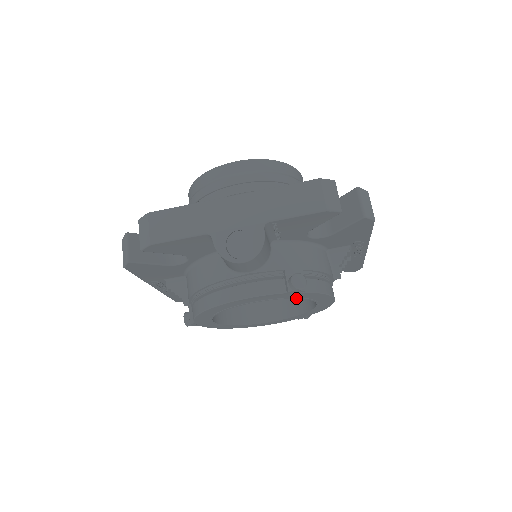
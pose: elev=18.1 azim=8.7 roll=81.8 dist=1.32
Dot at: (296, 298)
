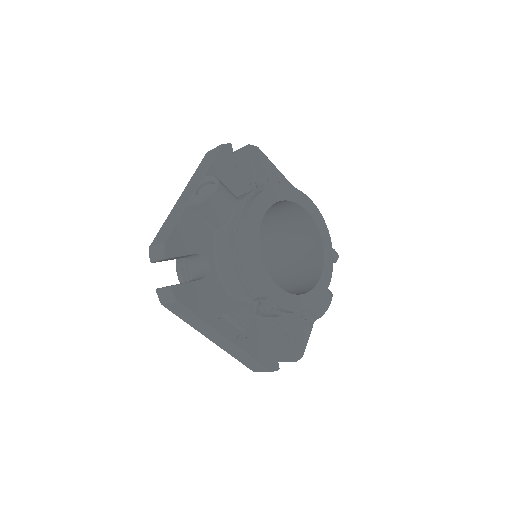
Dot at: (281, 200)
